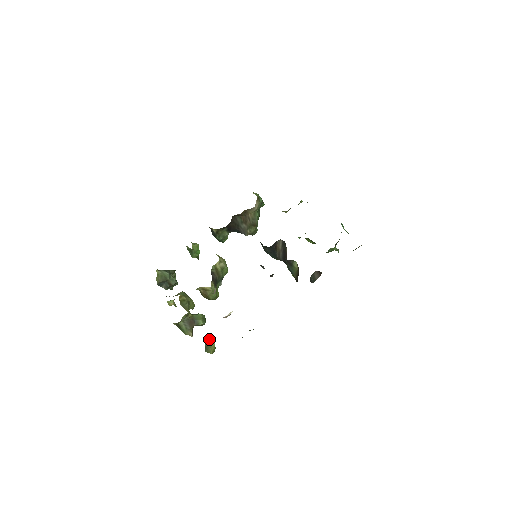
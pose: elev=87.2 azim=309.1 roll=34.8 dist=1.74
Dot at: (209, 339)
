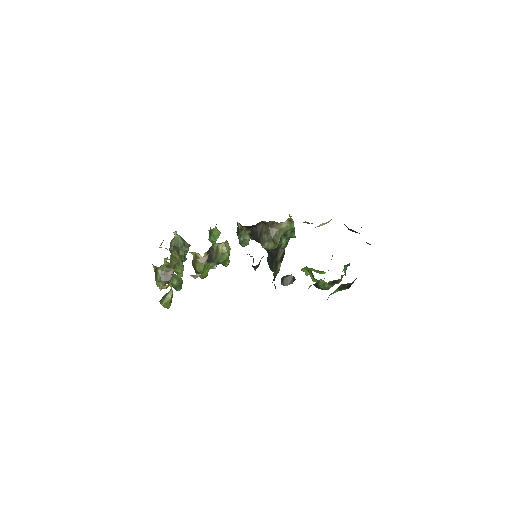
Dot at: (169, 291)
